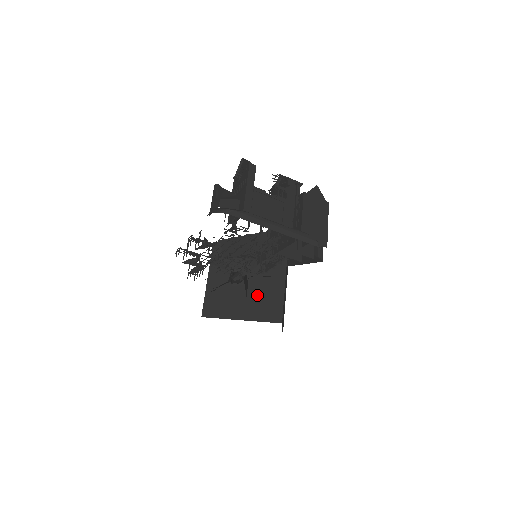
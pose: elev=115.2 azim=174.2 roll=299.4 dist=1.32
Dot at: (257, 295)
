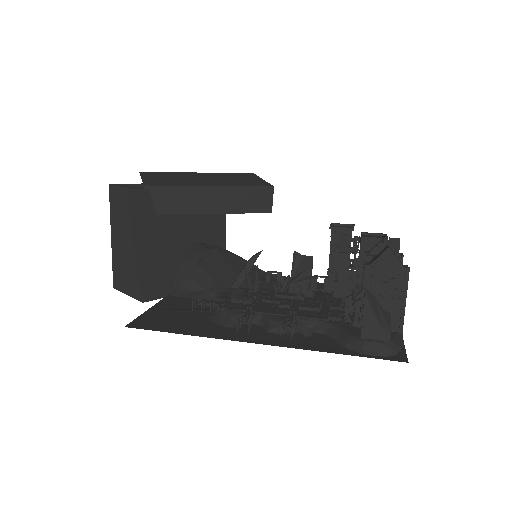
Dot at: occluded
